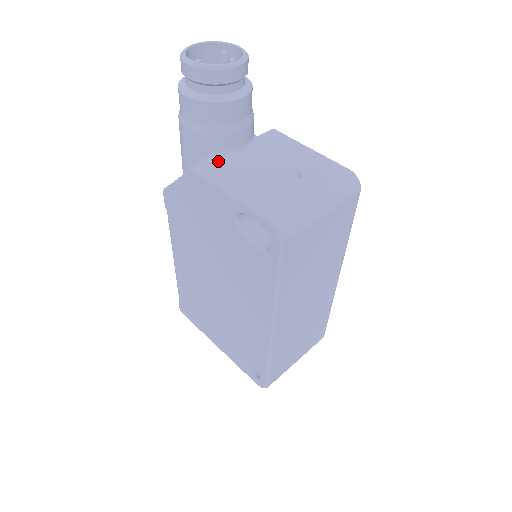
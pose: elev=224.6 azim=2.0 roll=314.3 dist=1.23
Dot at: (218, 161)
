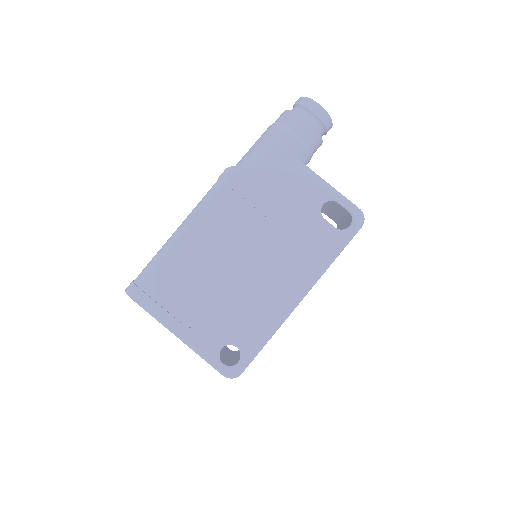
Dot at: occluded
